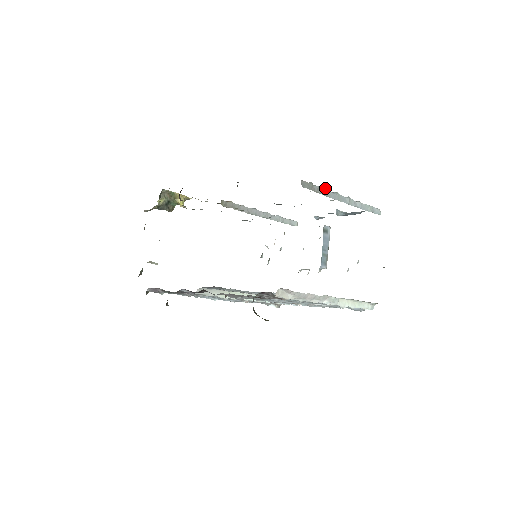
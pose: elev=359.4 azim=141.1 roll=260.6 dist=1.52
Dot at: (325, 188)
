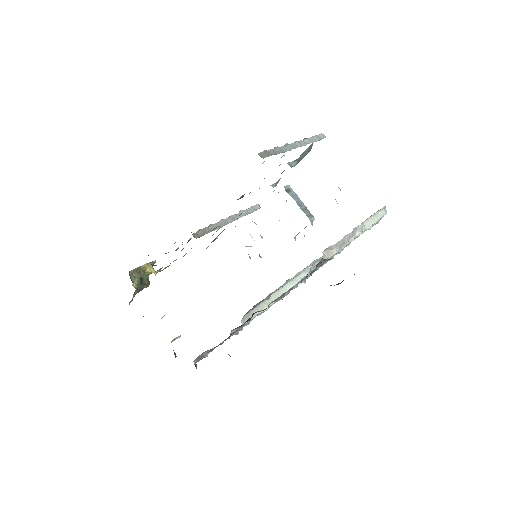
Dot at: (277, 147)
